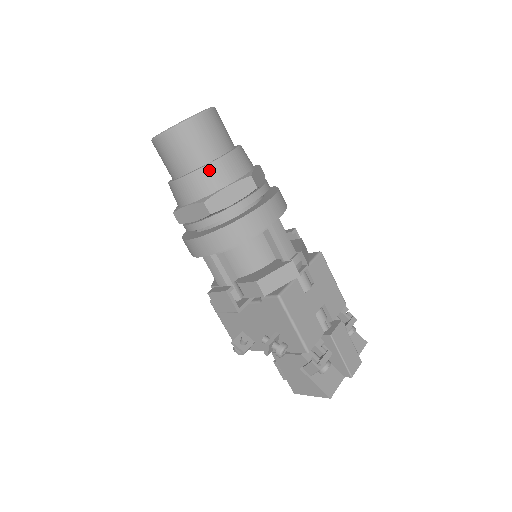
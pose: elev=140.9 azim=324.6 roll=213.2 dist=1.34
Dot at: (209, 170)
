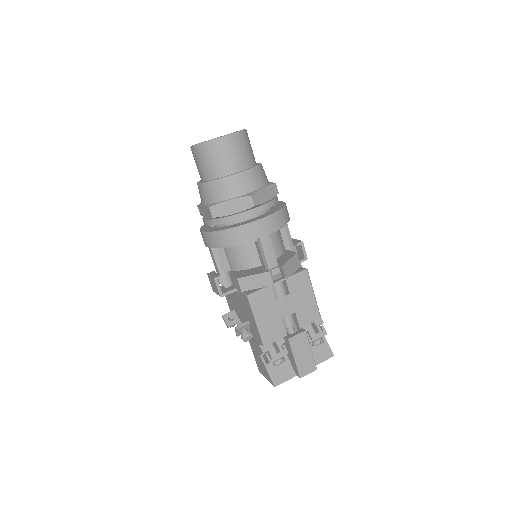
Dot at: (219, 183)
